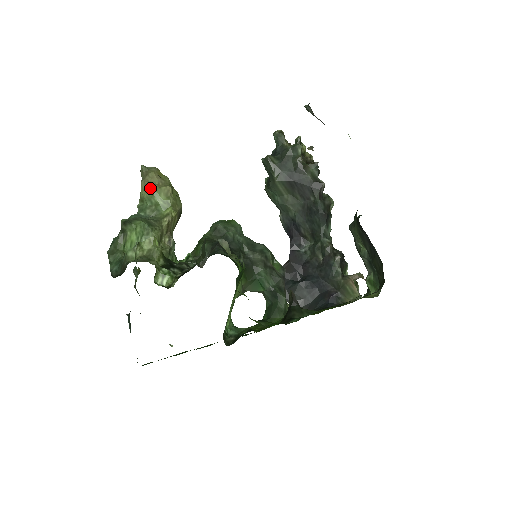
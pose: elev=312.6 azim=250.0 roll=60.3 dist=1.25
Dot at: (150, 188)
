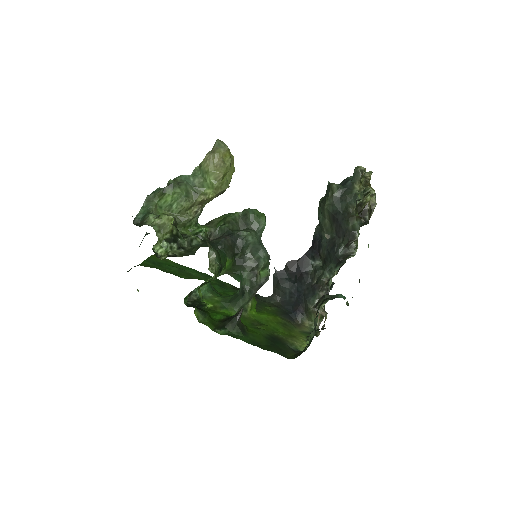
Dot at: (208, 165)
